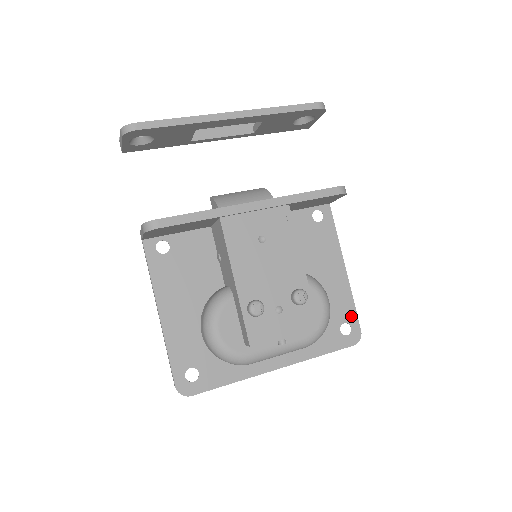
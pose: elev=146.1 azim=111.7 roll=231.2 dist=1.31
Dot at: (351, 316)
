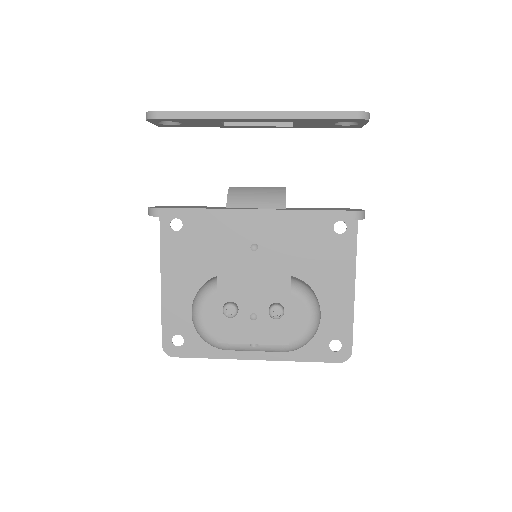
Dot at: (346, 335)
